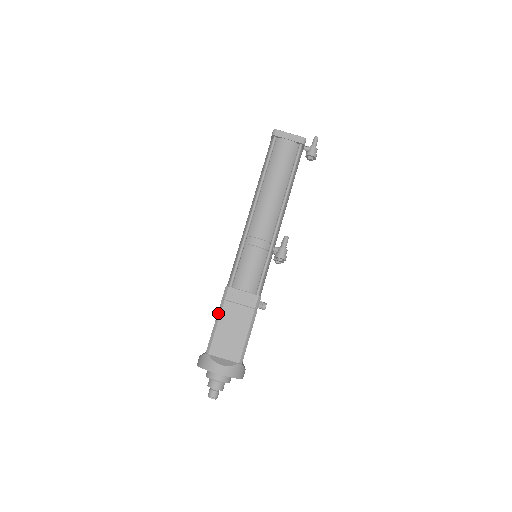
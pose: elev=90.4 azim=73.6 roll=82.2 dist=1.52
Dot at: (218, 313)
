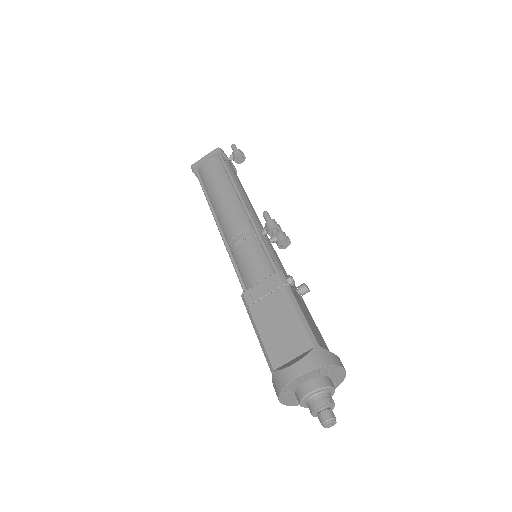
Dot at: occluded
